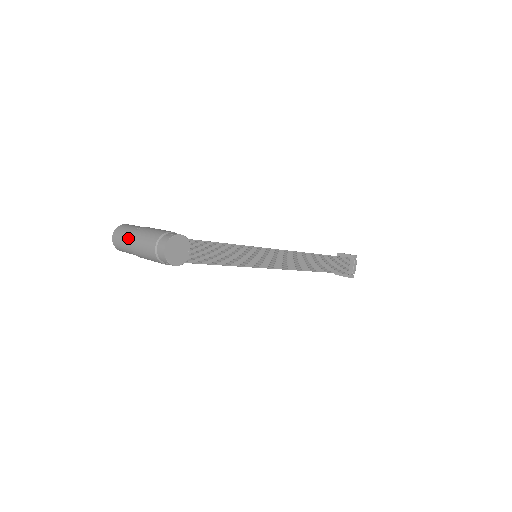
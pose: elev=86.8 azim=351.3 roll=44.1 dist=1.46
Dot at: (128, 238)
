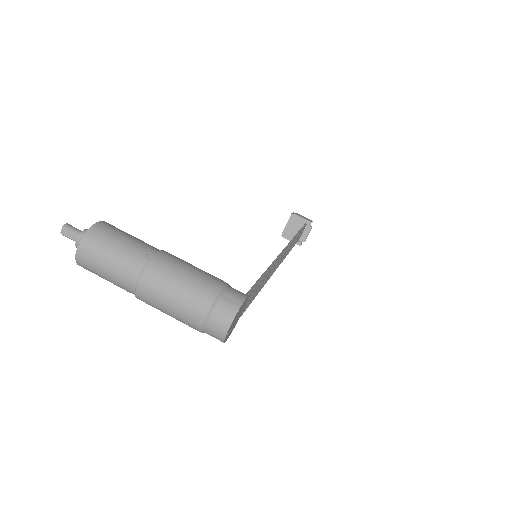
Dot at: (127, 271)
